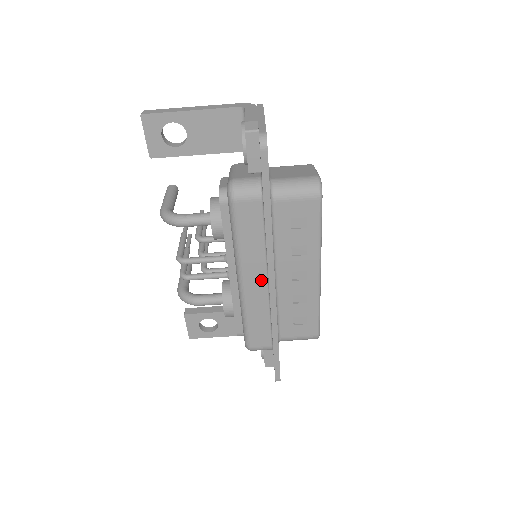
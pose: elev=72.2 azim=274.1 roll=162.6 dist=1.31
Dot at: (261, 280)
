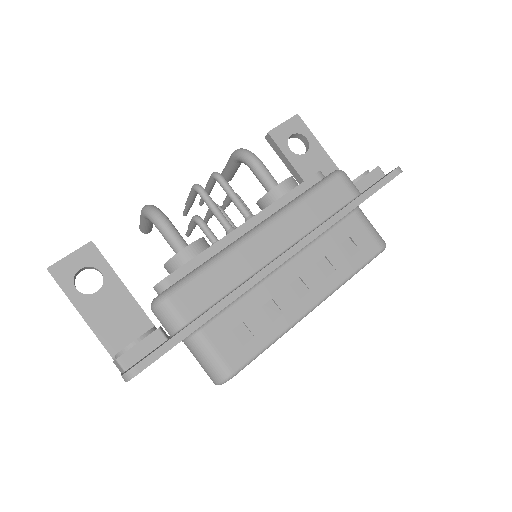
Dot at: (277, 247)
